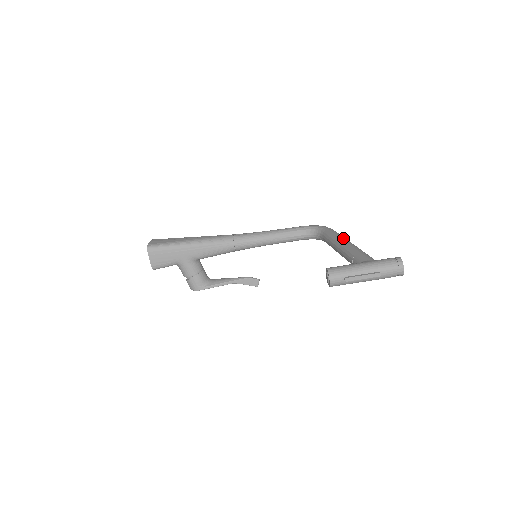
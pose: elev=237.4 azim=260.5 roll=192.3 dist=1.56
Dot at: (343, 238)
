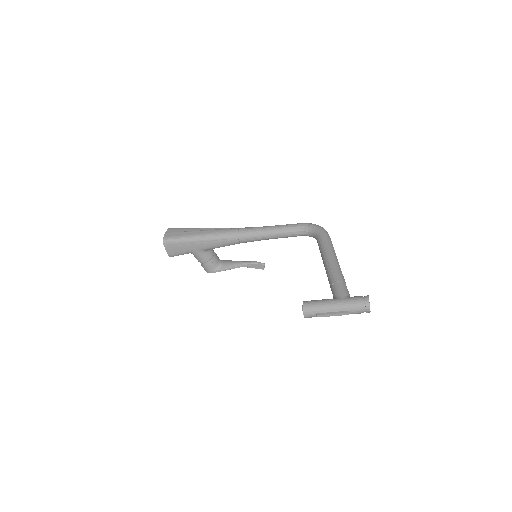
Dot at: (331, 253)
